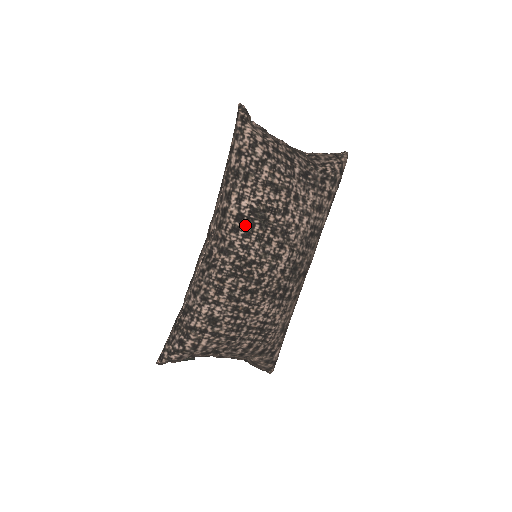
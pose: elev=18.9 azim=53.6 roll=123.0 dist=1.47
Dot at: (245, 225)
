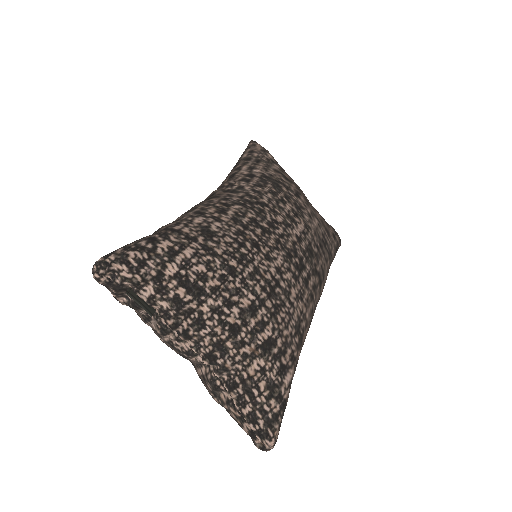
Dot at: (257, 180)
